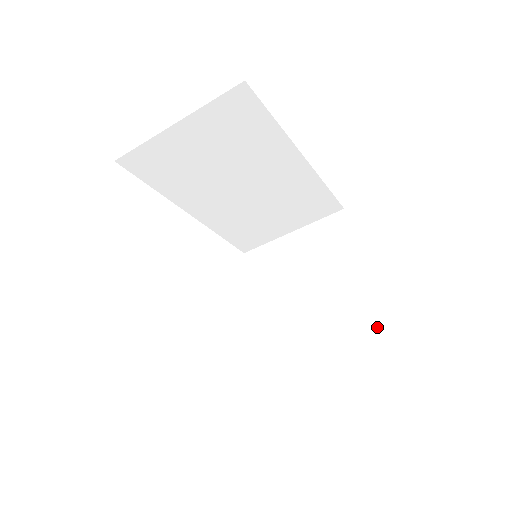
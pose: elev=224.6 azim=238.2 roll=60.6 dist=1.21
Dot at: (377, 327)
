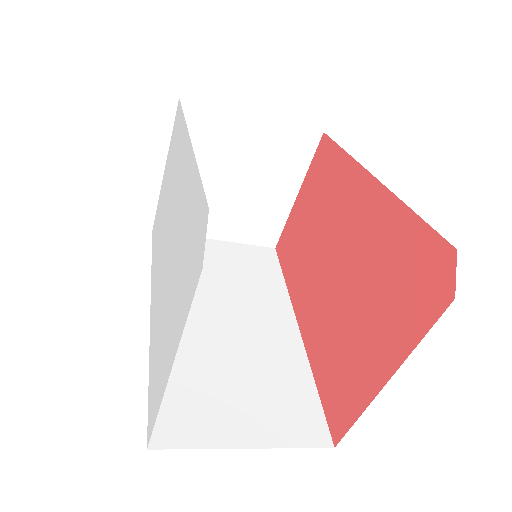
Dot at: (270, 245)
